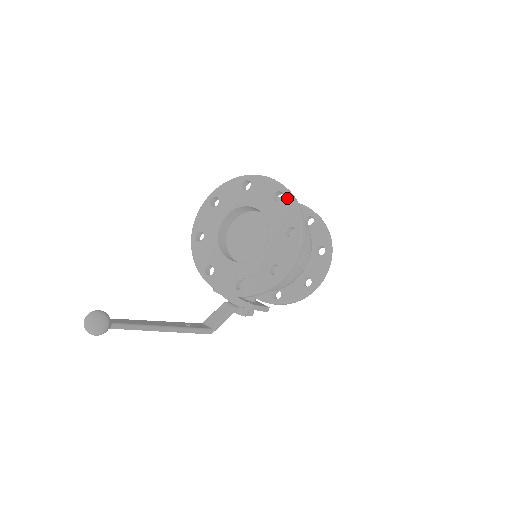
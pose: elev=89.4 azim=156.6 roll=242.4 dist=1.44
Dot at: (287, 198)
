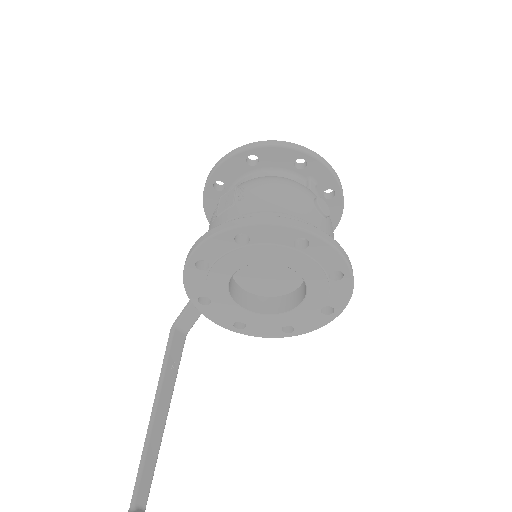
Dot at: (346, 282)
